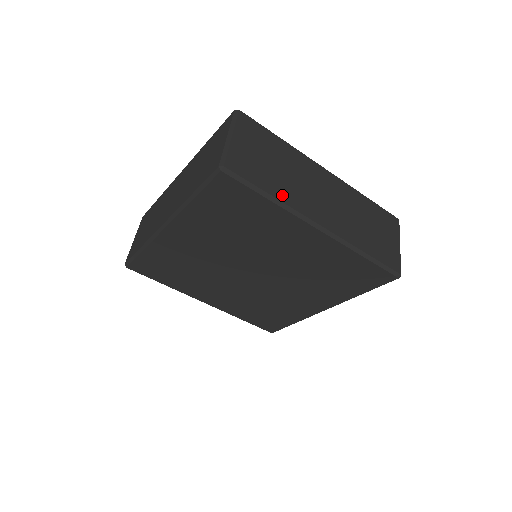
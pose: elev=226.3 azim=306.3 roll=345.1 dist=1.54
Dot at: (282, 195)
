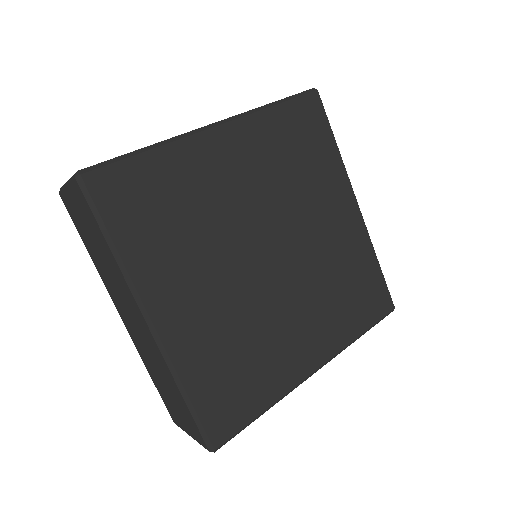
Dot at: occluded
